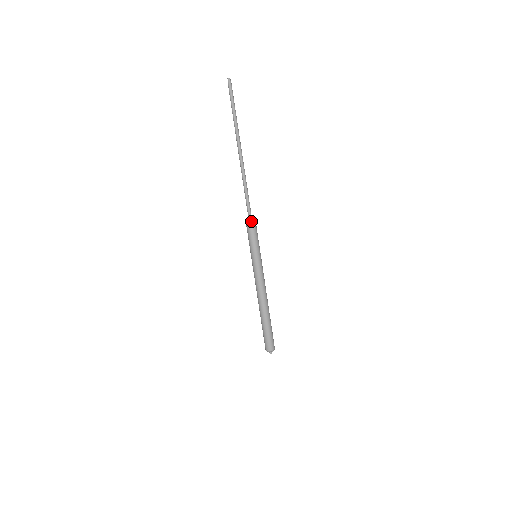
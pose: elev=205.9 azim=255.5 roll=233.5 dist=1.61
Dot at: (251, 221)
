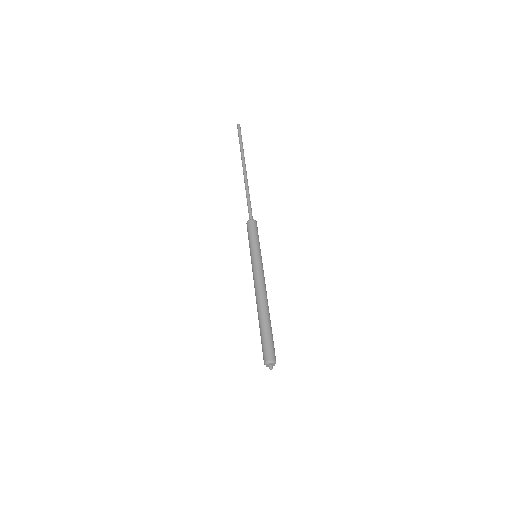
Dot at: (251, 221)
